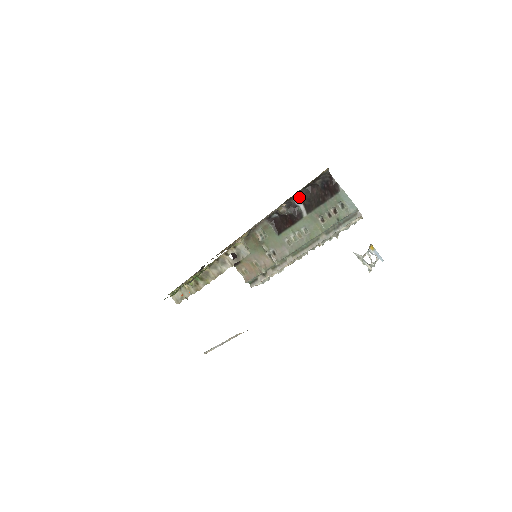
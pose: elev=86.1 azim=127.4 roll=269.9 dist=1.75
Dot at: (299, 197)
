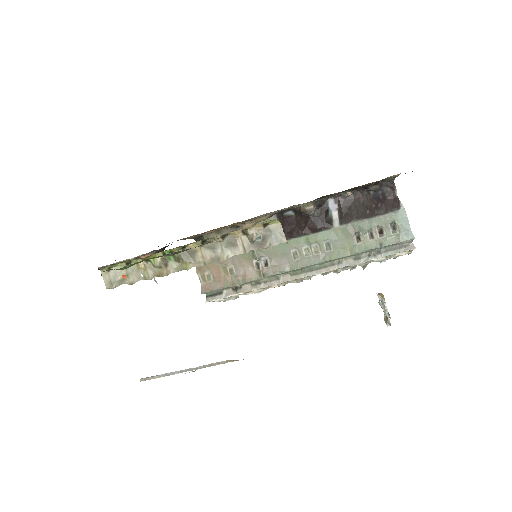
Dot at: (337, 199)
